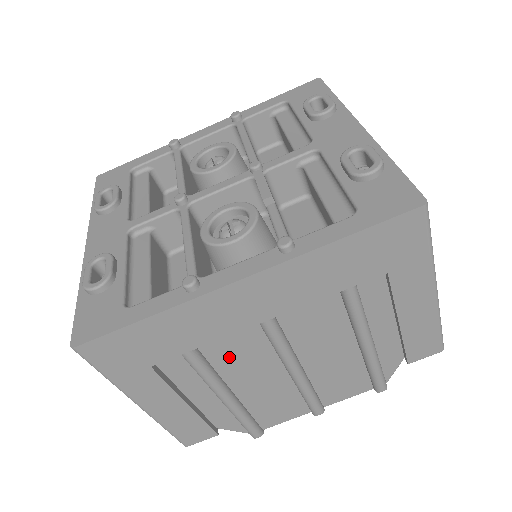
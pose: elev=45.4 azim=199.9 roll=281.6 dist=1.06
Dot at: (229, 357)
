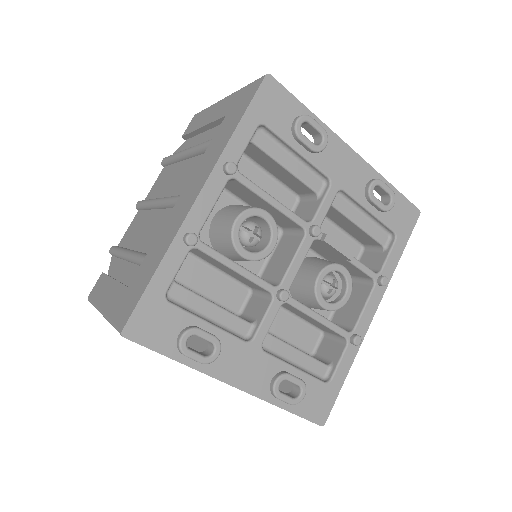
Dot at: occluded
